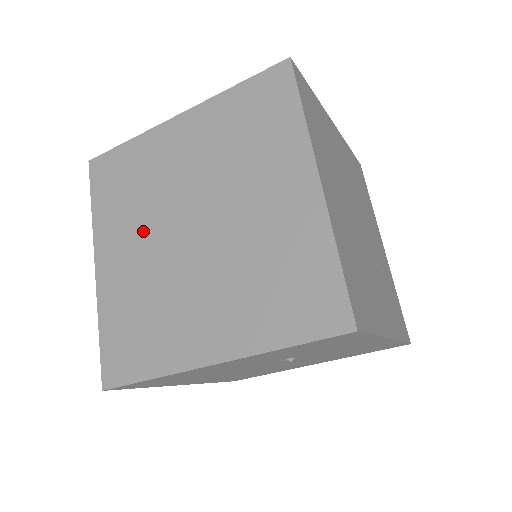
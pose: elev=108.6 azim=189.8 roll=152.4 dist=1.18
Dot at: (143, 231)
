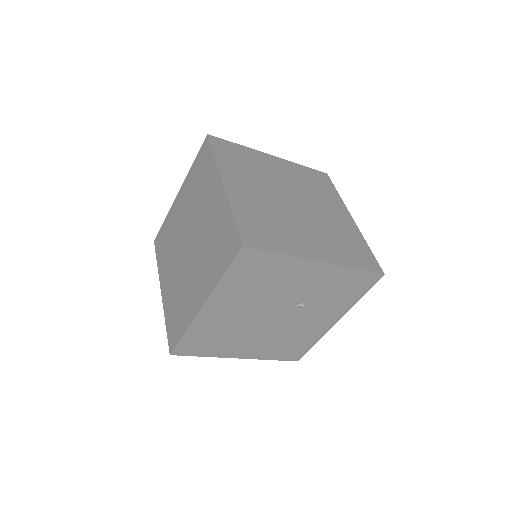
Dot at: (260, 187)
